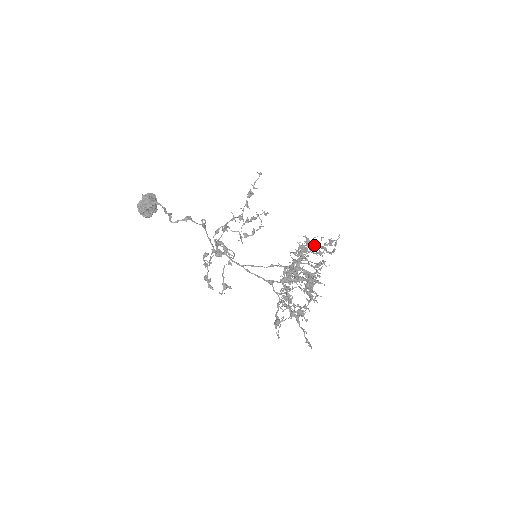
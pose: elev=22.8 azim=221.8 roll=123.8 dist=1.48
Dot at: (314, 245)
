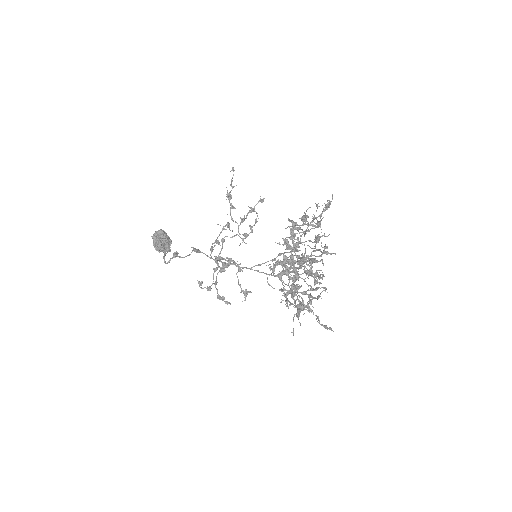
Dot at: (300, 225)
